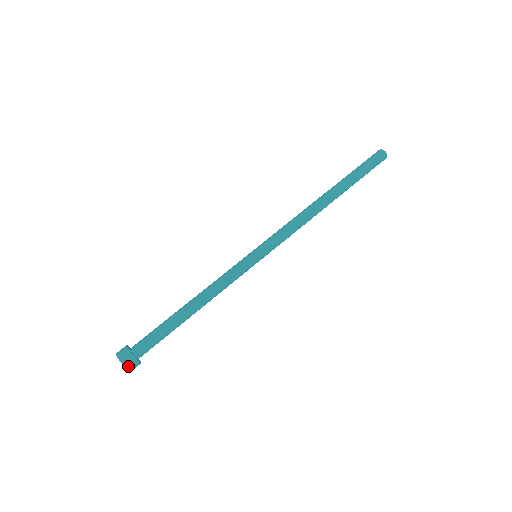
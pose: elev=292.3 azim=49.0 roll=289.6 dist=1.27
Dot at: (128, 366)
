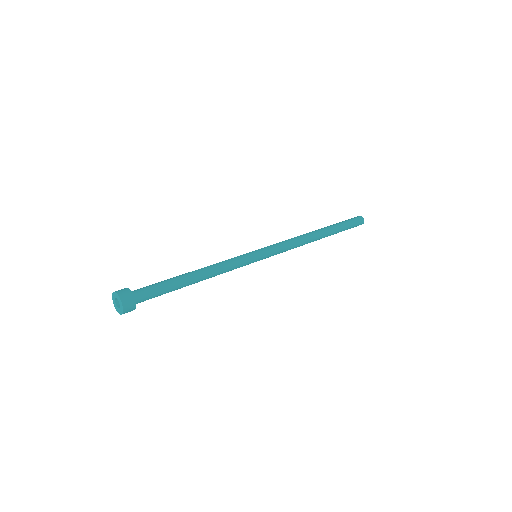
Dot at: (124, 302)
